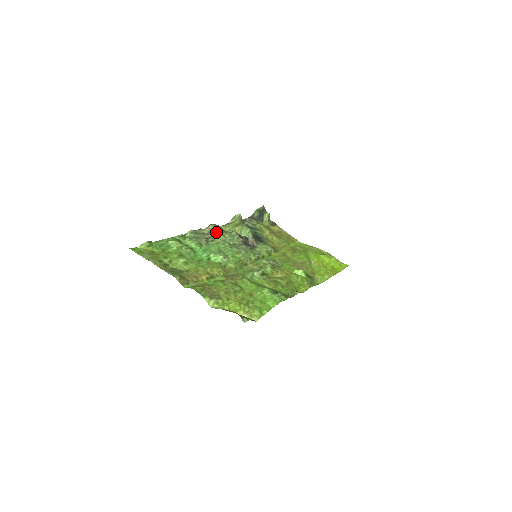
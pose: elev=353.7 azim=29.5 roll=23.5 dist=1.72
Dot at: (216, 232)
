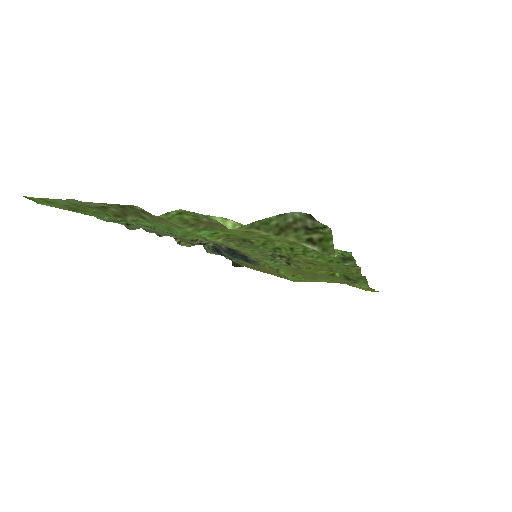
Dot at: occluded
